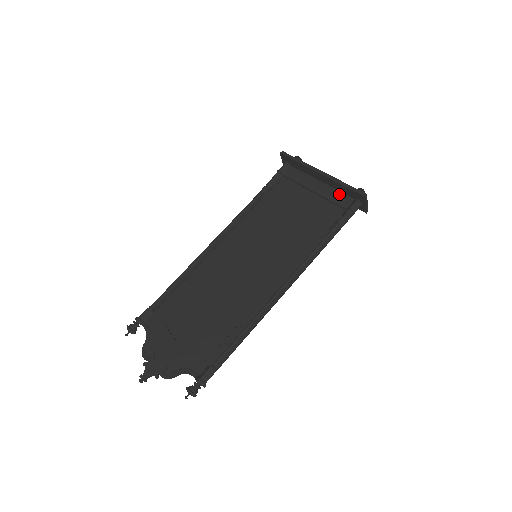
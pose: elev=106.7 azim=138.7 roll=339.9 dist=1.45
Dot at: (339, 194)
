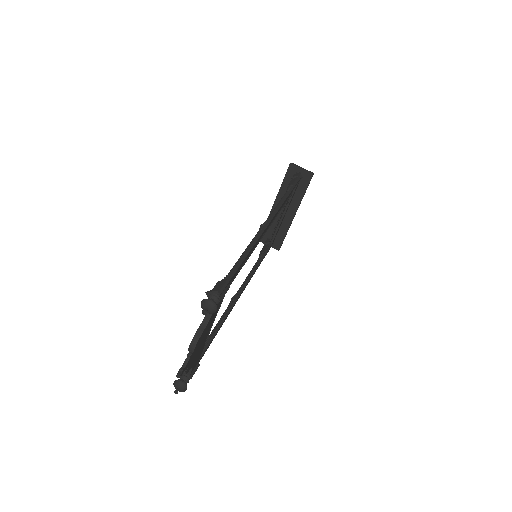
Dot at: occluded
